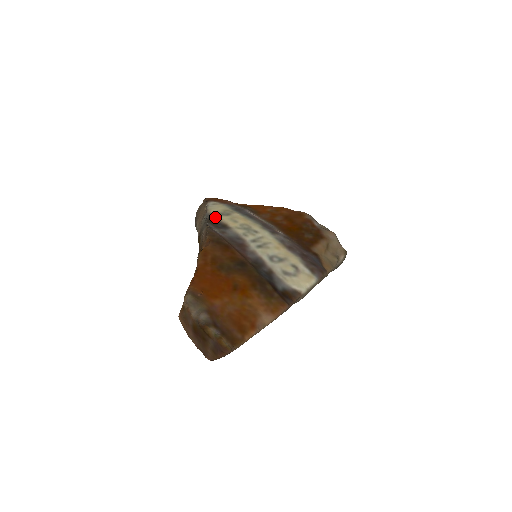
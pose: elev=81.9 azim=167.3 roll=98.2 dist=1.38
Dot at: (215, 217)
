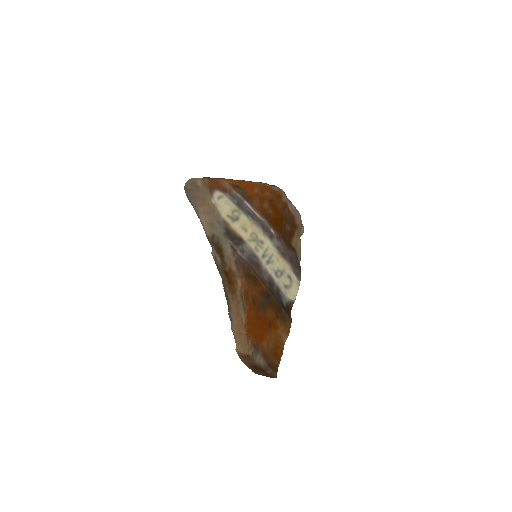
Dot at: (230, 227)
